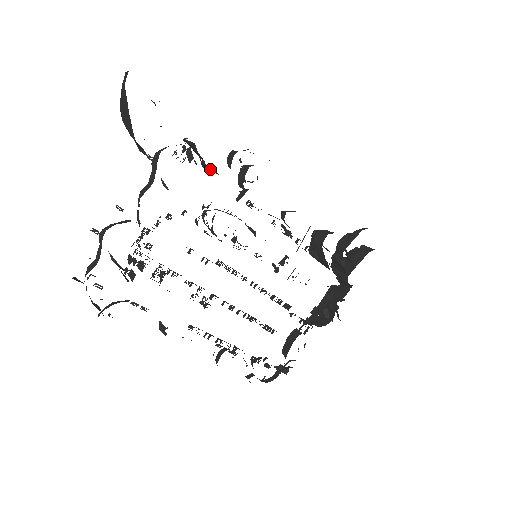
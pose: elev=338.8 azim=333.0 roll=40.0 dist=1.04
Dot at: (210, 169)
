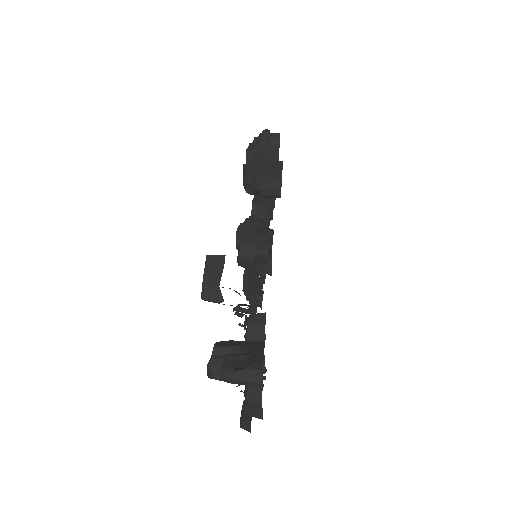
Dot at: occluded
